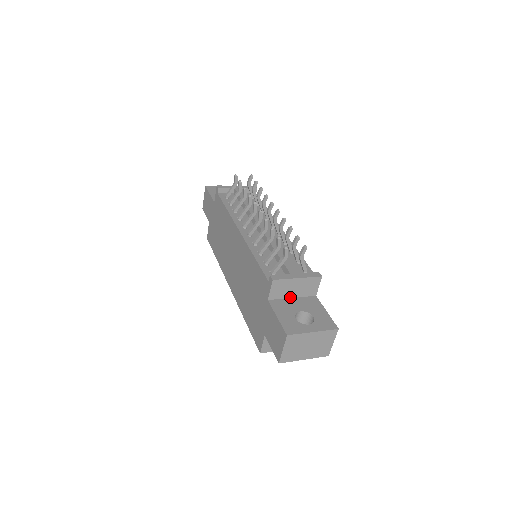
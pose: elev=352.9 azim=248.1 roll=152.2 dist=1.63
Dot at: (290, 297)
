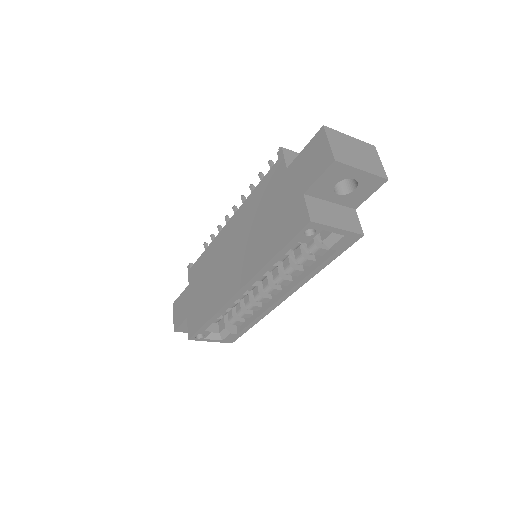
Dot at: occluded
